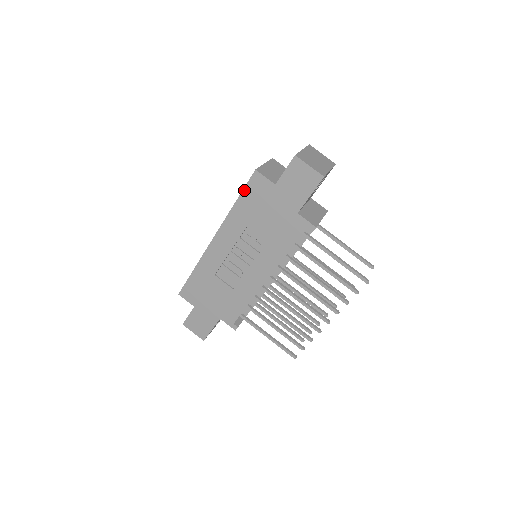
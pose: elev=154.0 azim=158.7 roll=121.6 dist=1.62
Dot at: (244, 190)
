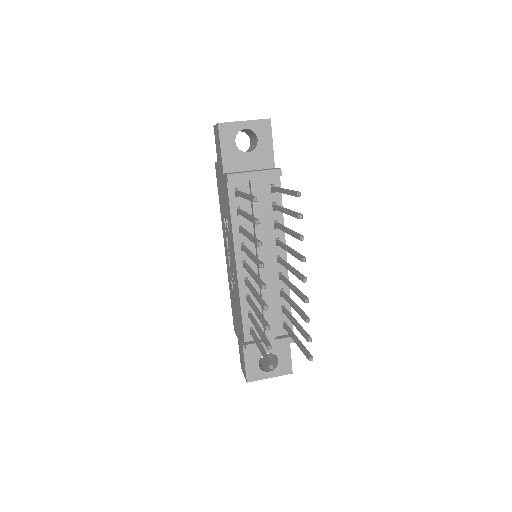
Dot at: occluded
